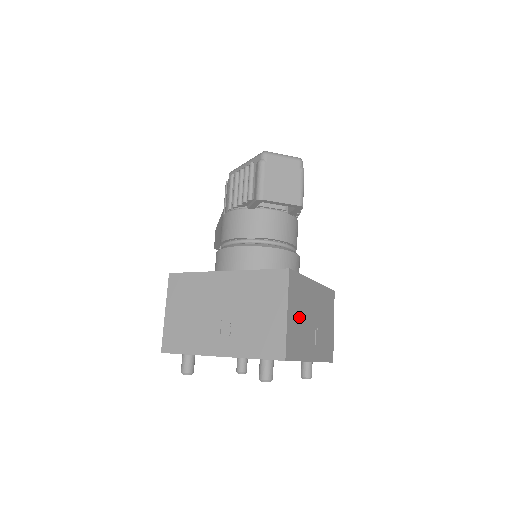
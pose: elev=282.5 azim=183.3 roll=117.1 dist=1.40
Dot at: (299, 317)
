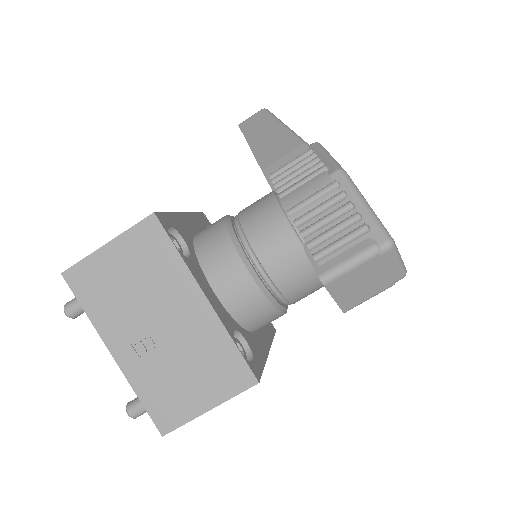
Dot at: occluded
